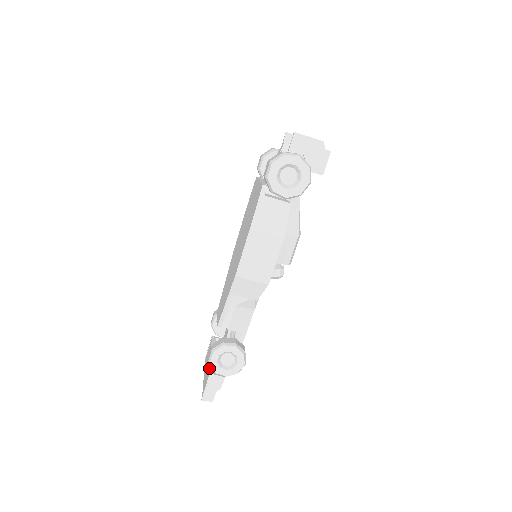
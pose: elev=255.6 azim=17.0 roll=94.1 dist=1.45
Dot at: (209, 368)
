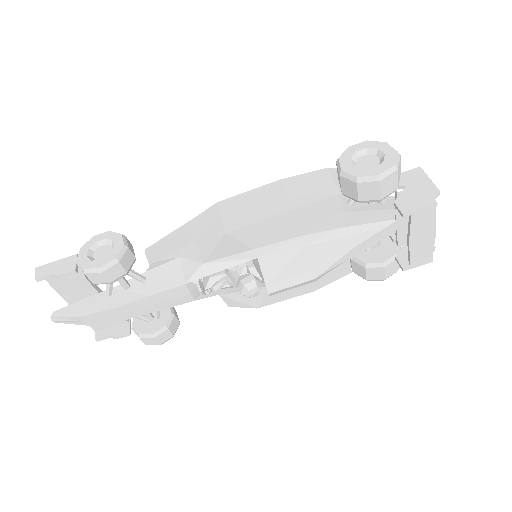
Dot at: occluded
